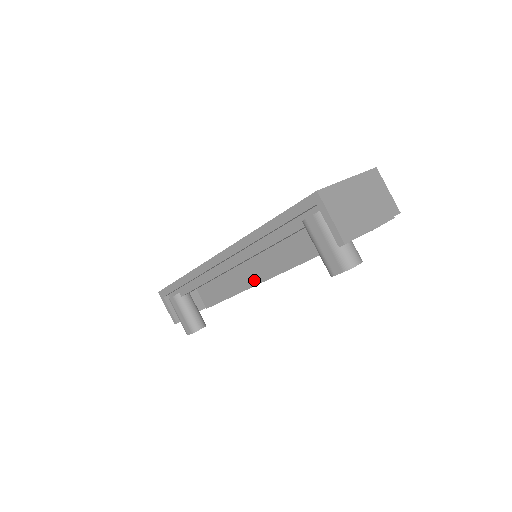
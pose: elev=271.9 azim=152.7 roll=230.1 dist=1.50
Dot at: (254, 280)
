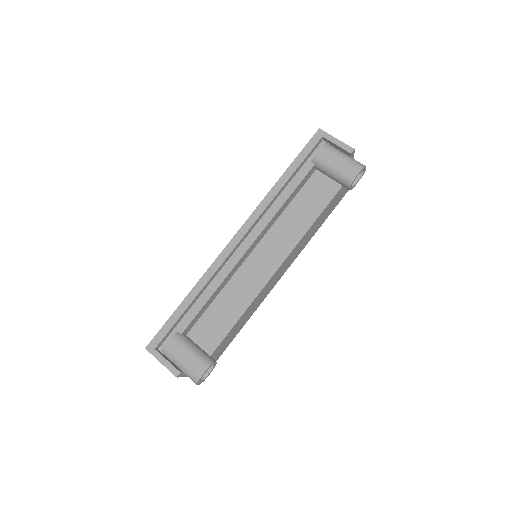
Dot at: (257, 286)
